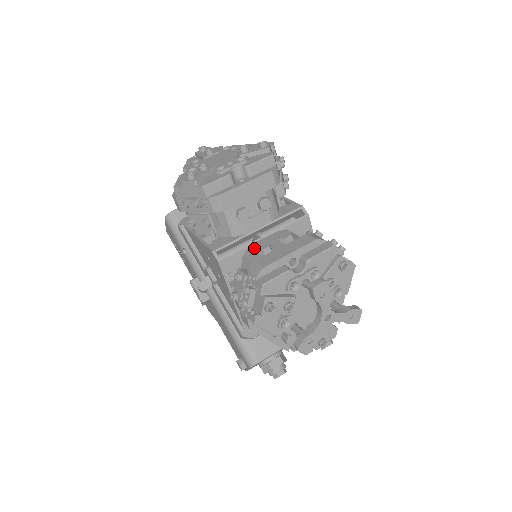
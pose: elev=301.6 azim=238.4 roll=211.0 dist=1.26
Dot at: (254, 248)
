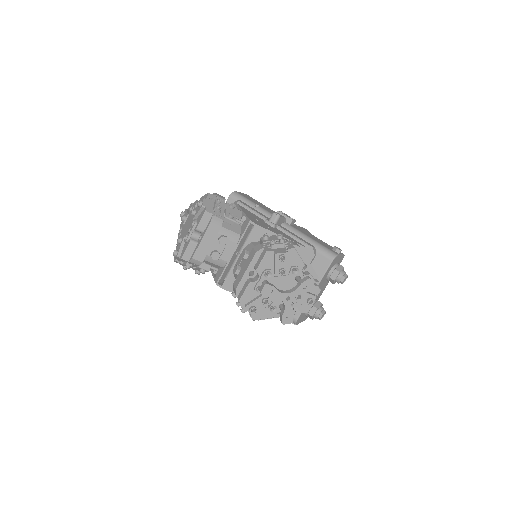
Dot at: occluded
